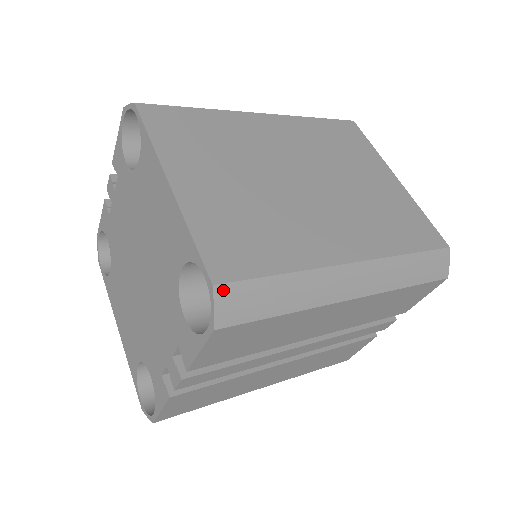
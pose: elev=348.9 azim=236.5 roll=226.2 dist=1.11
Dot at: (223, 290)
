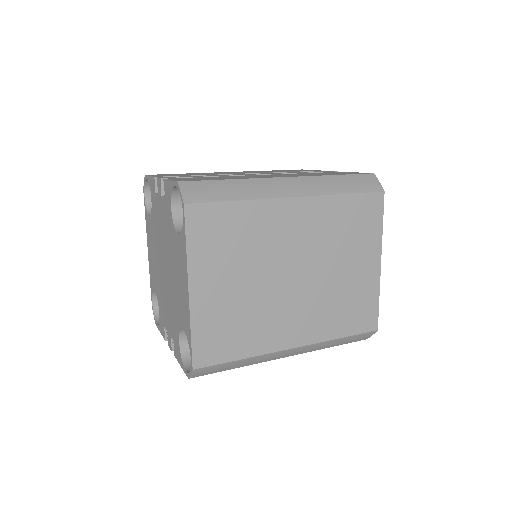
Dot at: (198, 370)
